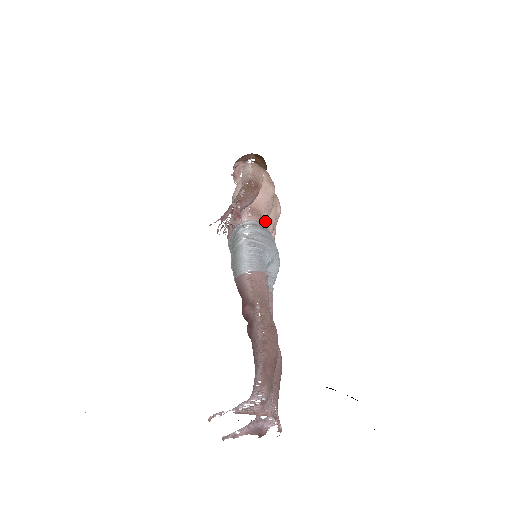
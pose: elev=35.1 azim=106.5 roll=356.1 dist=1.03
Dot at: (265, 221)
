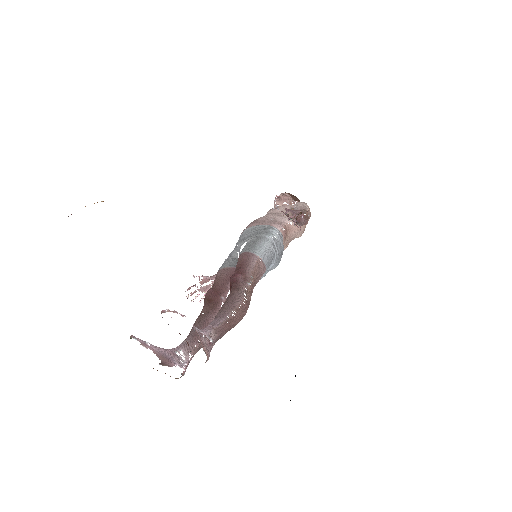
Dot at: occluded
